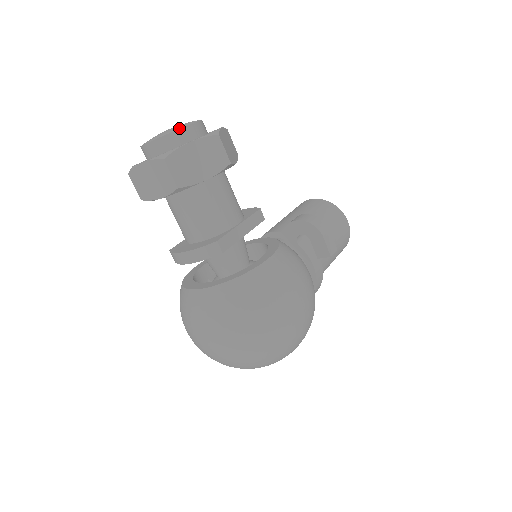
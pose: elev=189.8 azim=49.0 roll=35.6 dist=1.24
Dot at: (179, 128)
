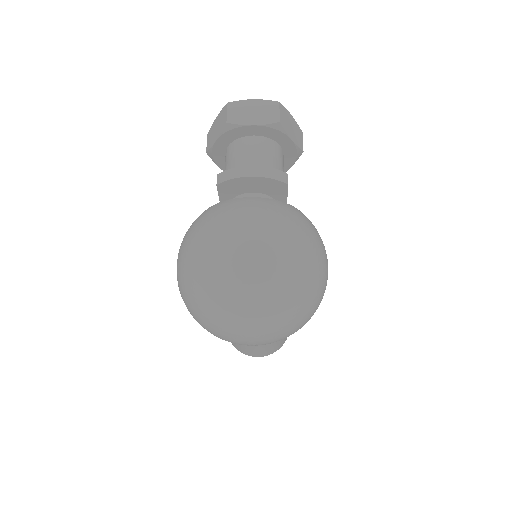
Dot at: occluded
